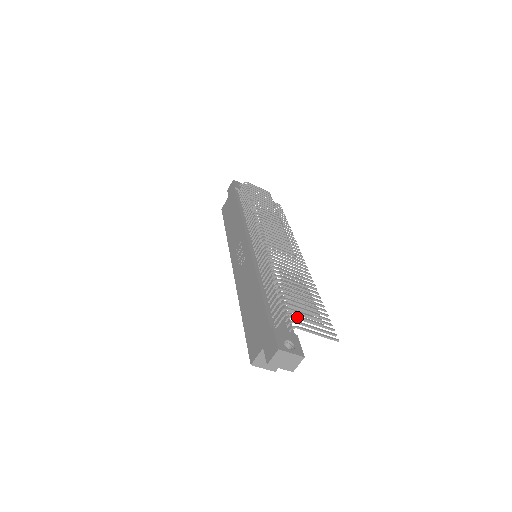
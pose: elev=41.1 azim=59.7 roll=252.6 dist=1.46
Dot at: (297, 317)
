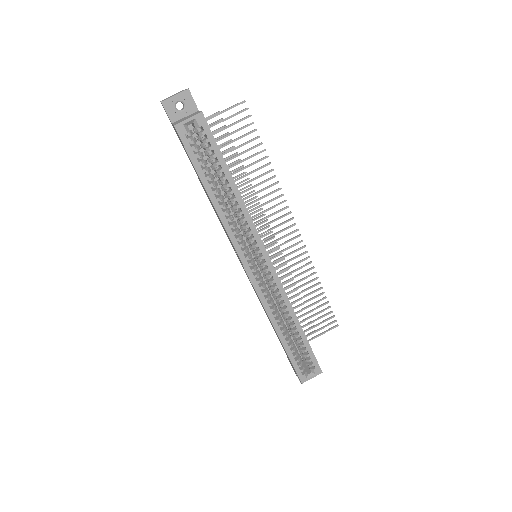
Dot at: occluded
